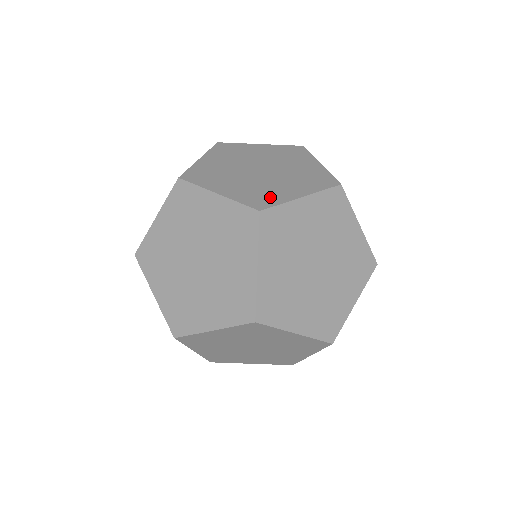
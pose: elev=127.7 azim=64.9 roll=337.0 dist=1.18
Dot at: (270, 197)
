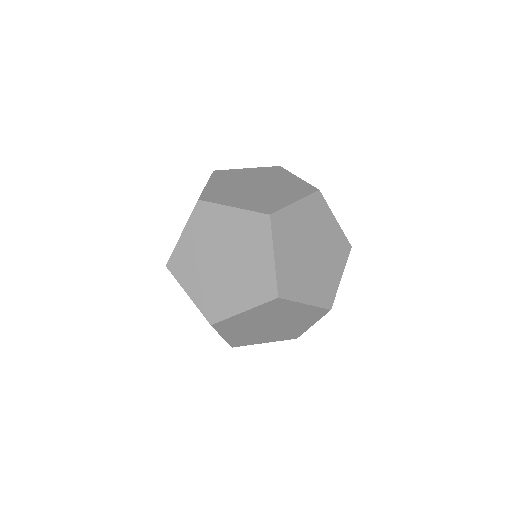
Dot at: (273, 205)
